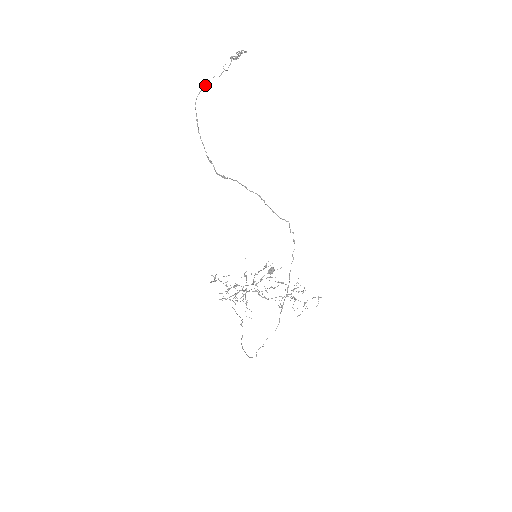
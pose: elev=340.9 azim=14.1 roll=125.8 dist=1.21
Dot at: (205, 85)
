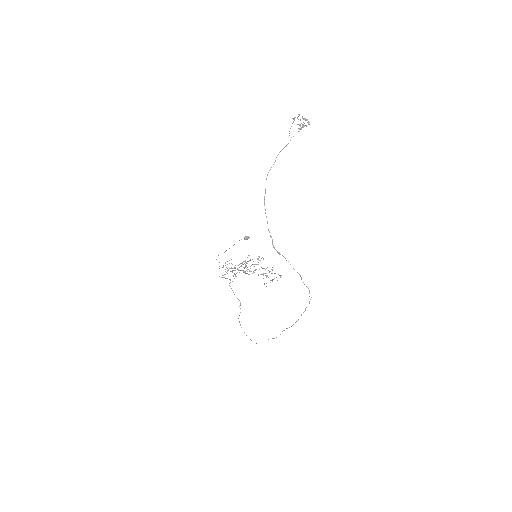
Dot at: occluded
